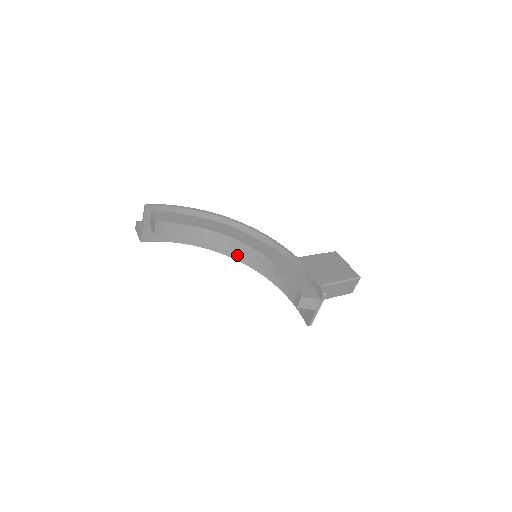
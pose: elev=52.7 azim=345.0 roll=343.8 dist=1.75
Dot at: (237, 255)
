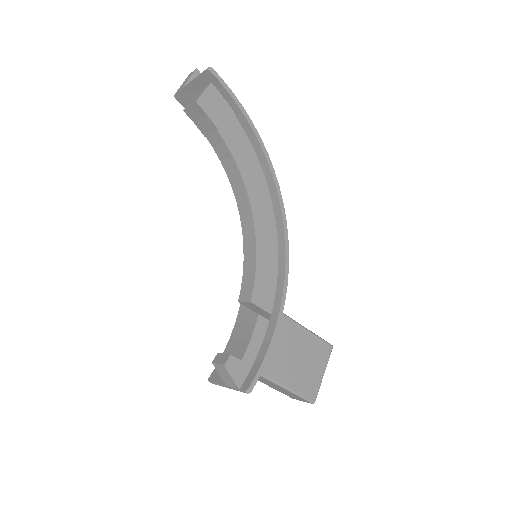
Dot at: occluded
